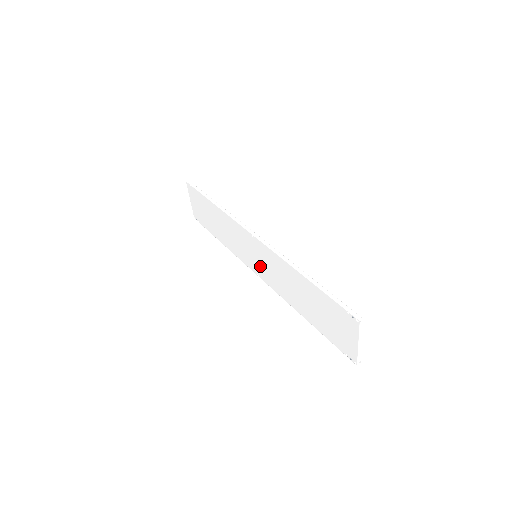
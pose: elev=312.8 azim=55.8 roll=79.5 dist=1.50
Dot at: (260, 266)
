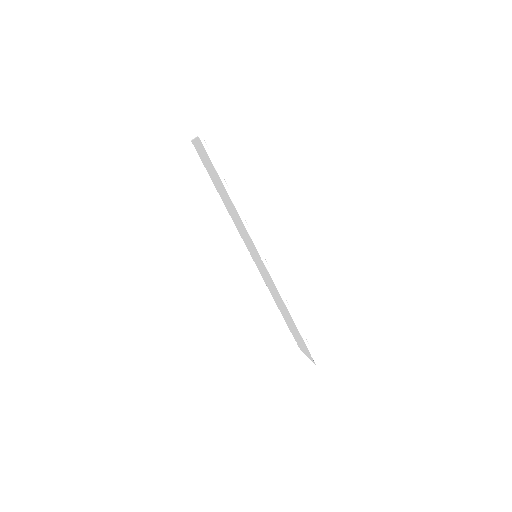
Dot at: (256, 261)
